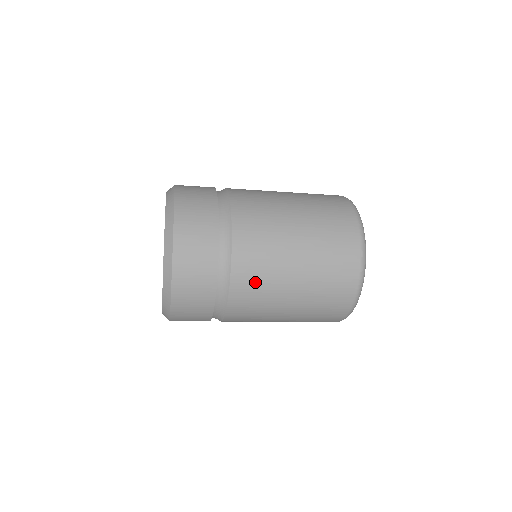
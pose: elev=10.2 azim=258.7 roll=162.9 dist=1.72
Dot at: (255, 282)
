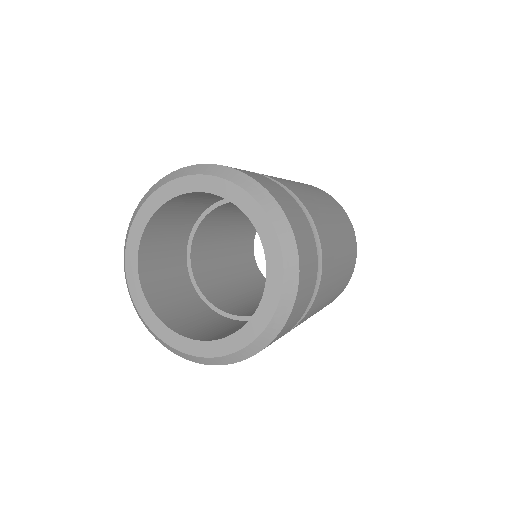
Dot at: occluded
